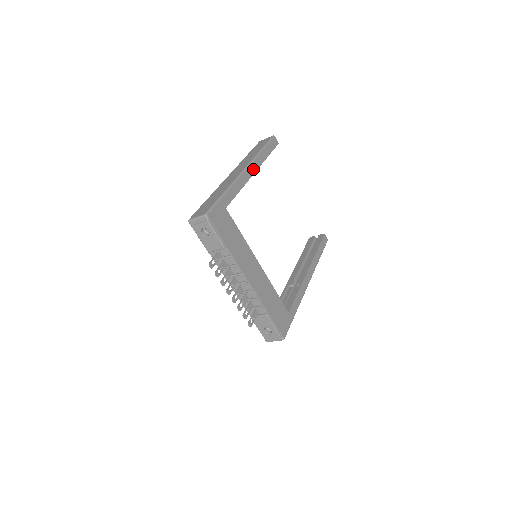
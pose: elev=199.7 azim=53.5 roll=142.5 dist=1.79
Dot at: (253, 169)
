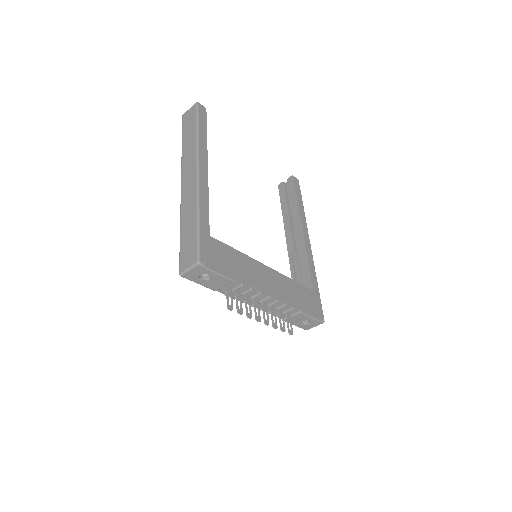
Dot at: (204, 163)
